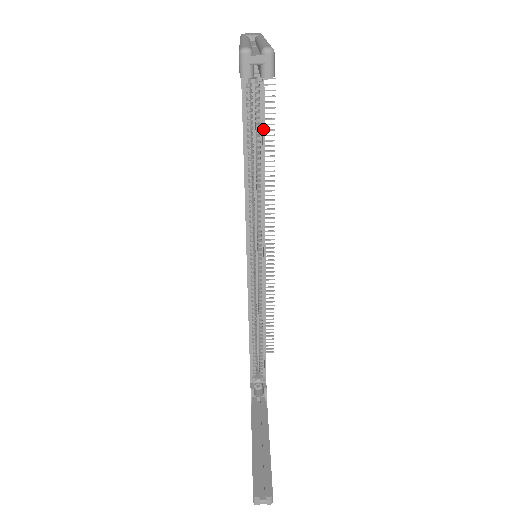
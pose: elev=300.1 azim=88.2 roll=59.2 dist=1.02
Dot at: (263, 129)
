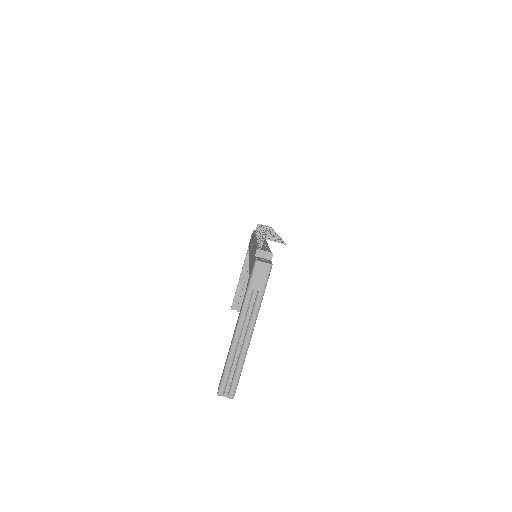
Dot at: occluded
